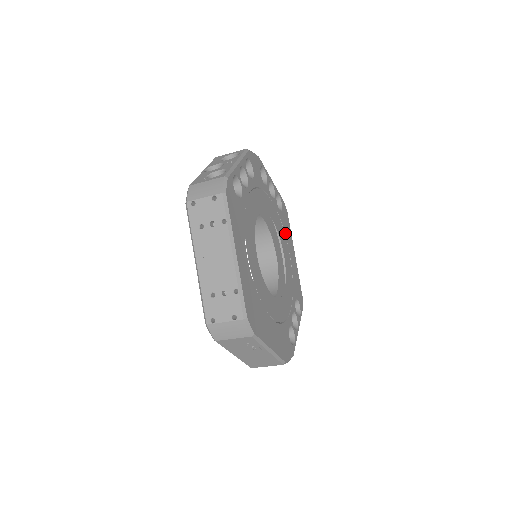
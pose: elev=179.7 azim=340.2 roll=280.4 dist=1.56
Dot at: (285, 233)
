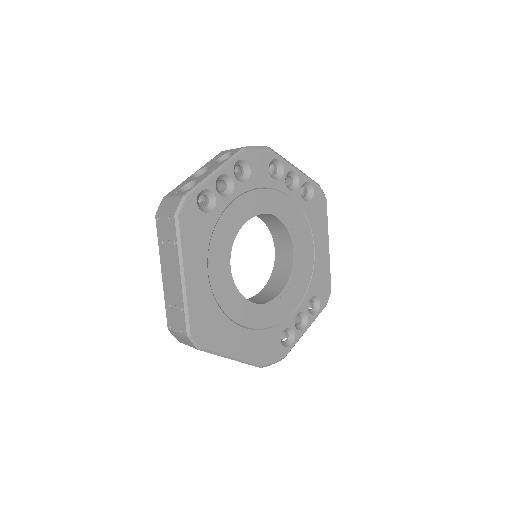
Dot at: (311, 225)
